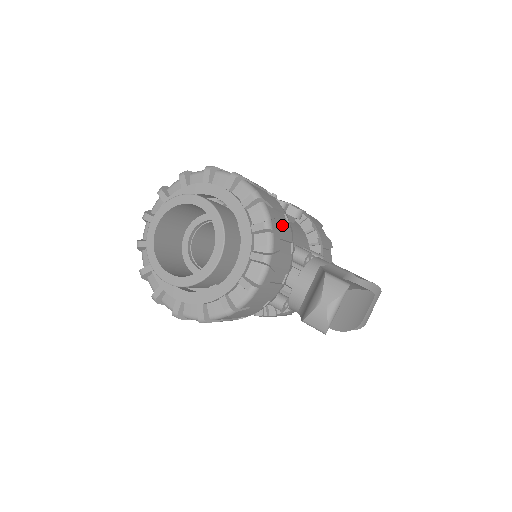
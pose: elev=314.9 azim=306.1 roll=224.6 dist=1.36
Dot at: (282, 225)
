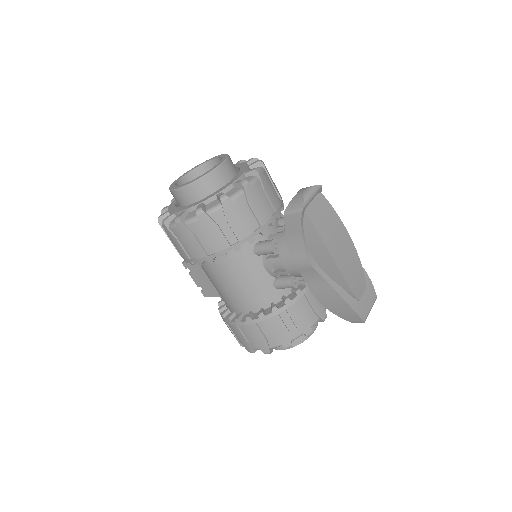
Dot at: occluded
